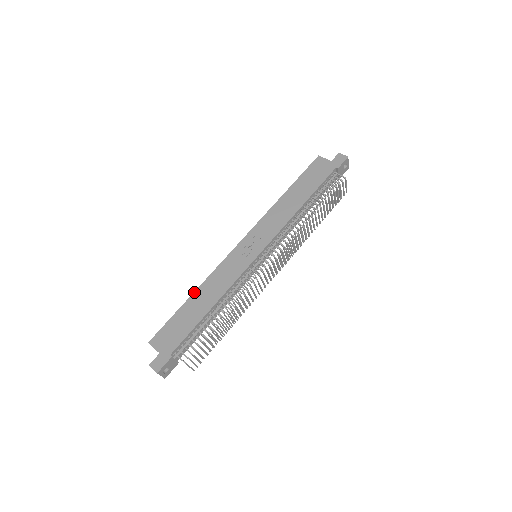
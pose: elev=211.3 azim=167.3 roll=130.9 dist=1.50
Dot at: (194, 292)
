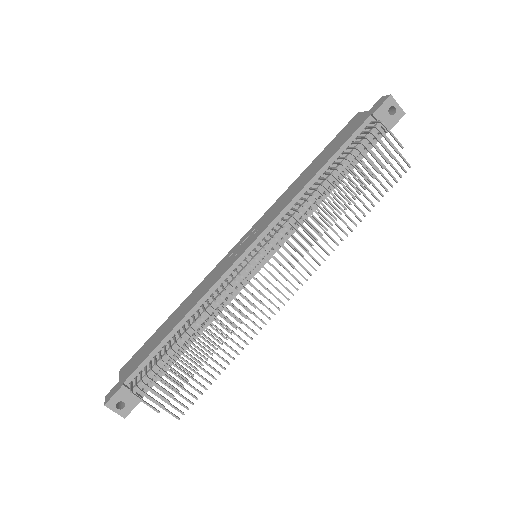
Dot at: (177, 308)
